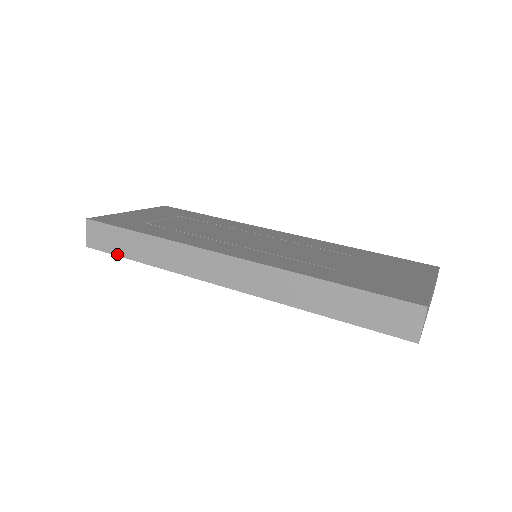
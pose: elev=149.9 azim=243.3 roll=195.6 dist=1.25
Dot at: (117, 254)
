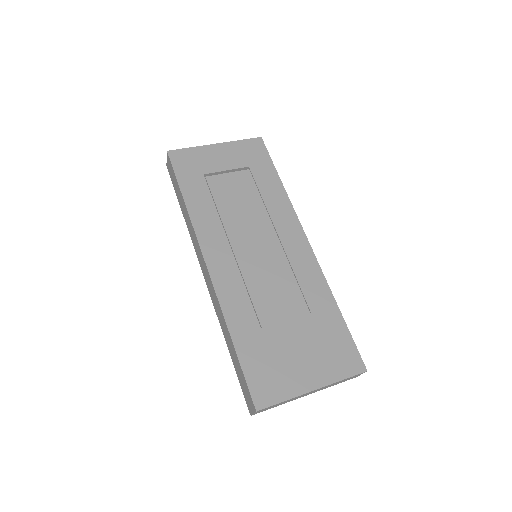
Dot at: (175, 191)
